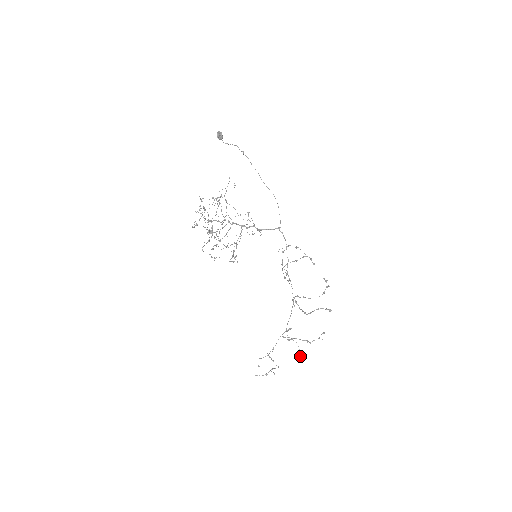
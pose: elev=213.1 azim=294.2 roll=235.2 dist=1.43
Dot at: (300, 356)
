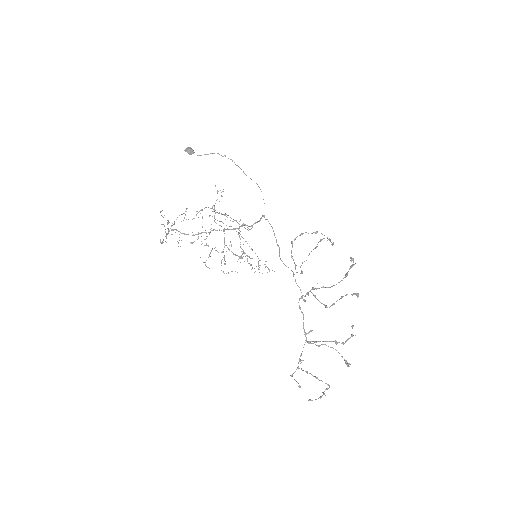
Dot at: occluded
